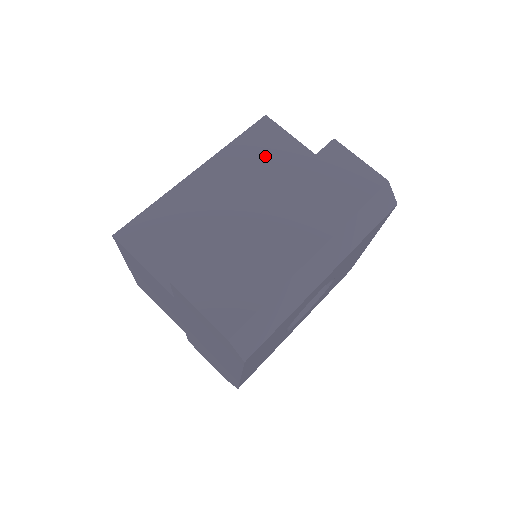
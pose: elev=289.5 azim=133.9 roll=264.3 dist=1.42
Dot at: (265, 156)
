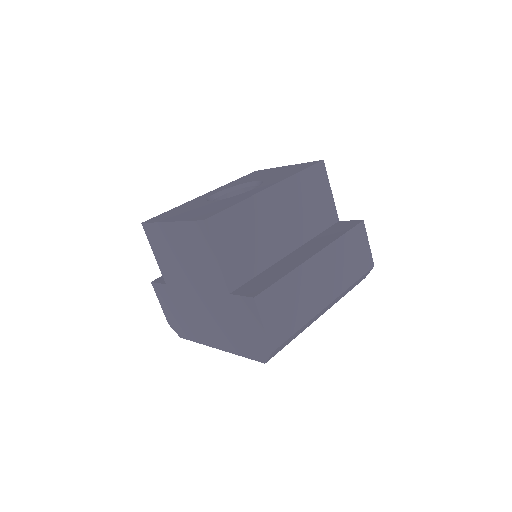
Dot at: (312, 197)
